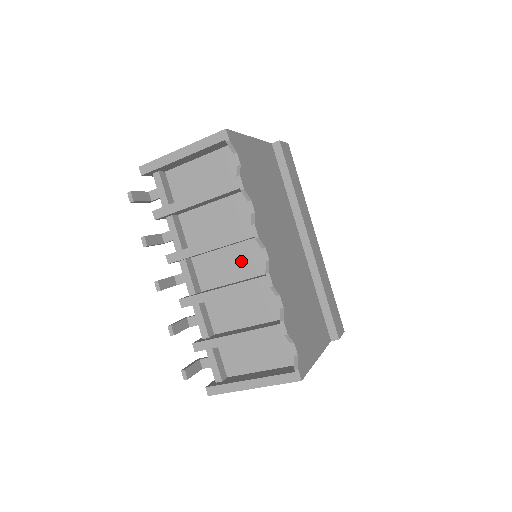
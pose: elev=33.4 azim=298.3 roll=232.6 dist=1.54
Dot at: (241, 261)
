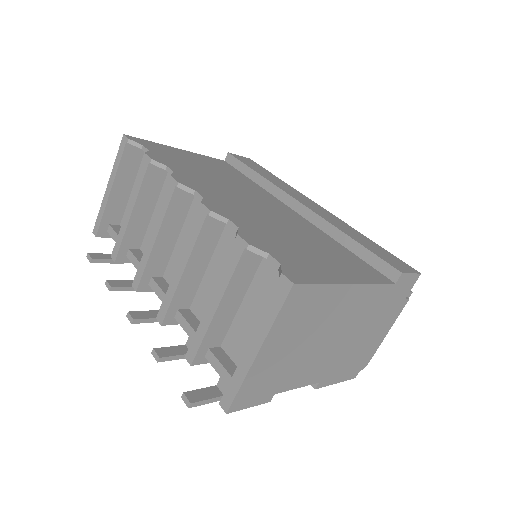
Dot at: occluded
